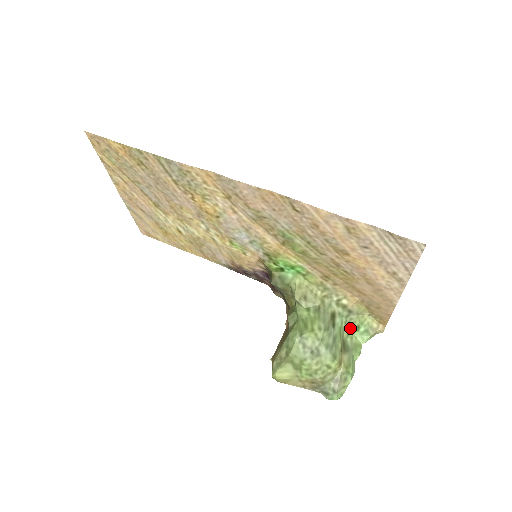
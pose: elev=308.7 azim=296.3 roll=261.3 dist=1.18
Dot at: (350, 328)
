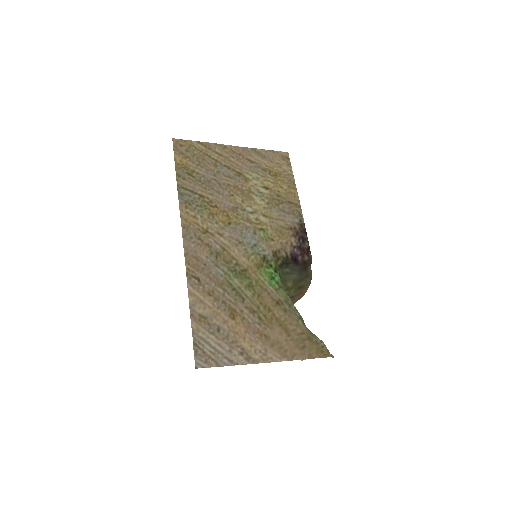
Dot at: (315, 335)
